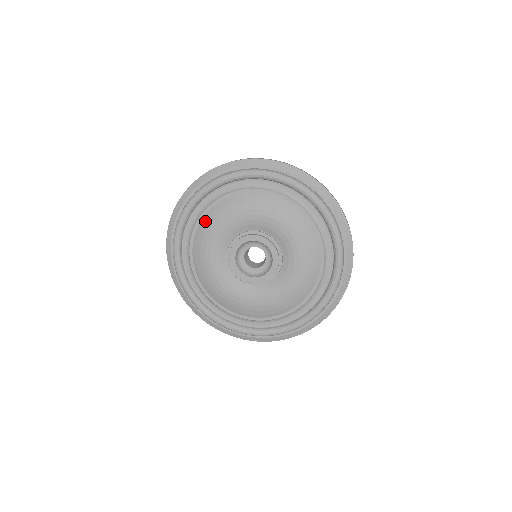
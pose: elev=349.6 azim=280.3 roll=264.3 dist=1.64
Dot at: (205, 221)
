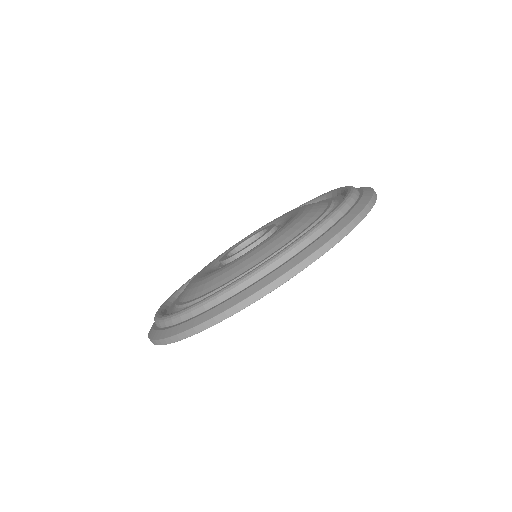
Dot at: occluded
